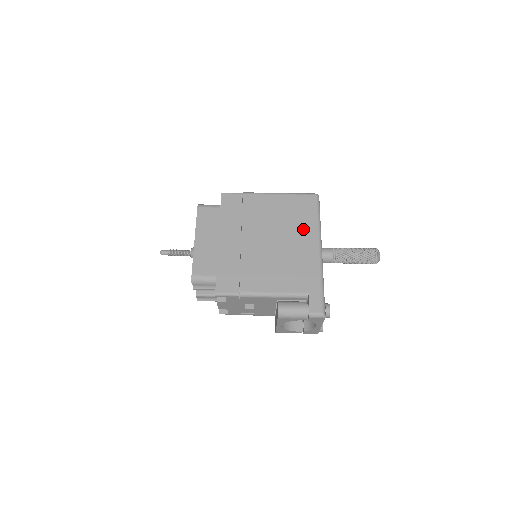
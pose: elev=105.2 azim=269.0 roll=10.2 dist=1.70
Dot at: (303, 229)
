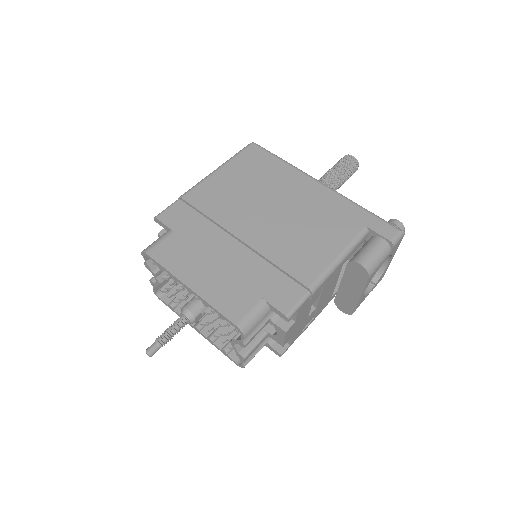
Dot at: (283, 179)
